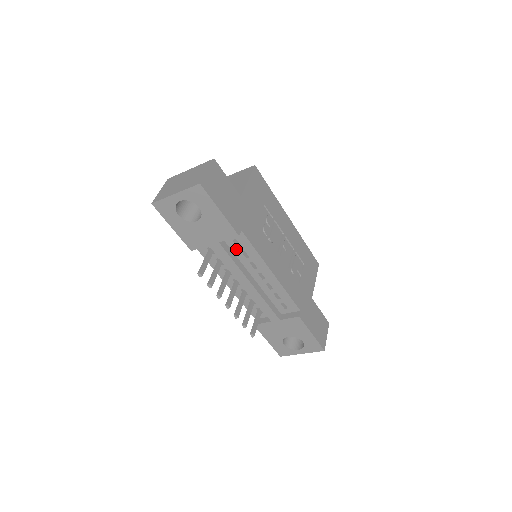
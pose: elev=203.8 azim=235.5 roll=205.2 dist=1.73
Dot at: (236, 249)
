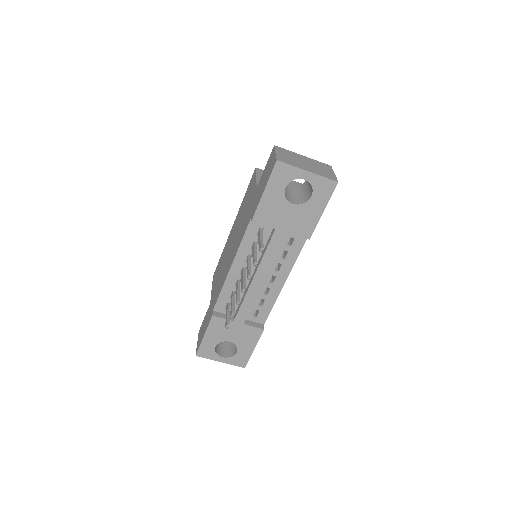
Dot at: (283, 245)
